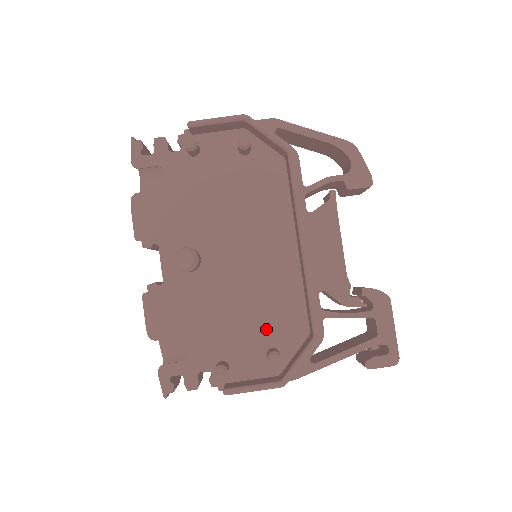
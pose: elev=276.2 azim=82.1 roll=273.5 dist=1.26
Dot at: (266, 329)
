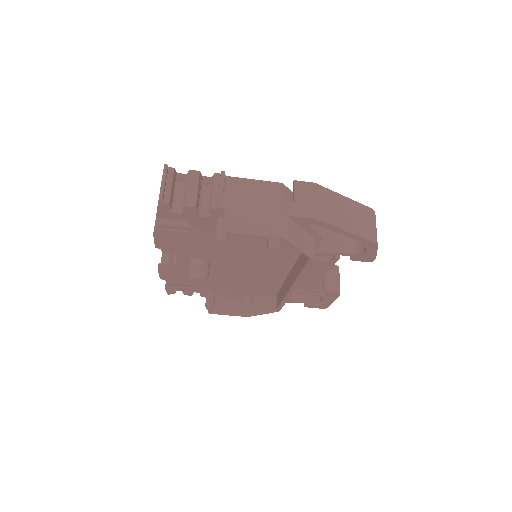
Dot at: (247, 289)
